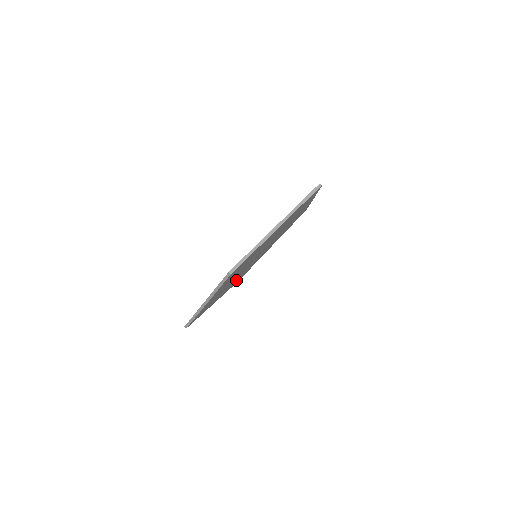
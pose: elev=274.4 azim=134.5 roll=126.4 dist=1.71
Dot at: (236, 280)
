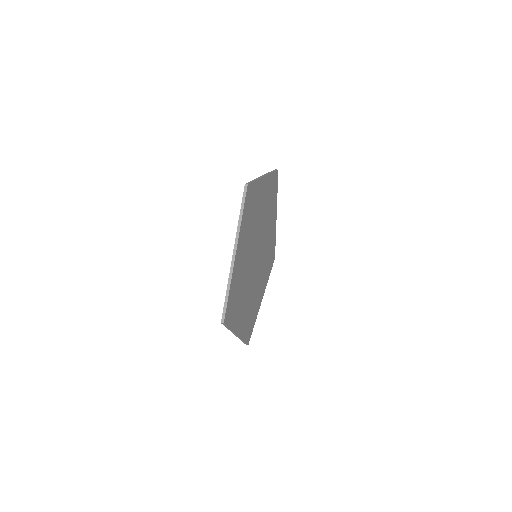
Dot at: (247, 311)
